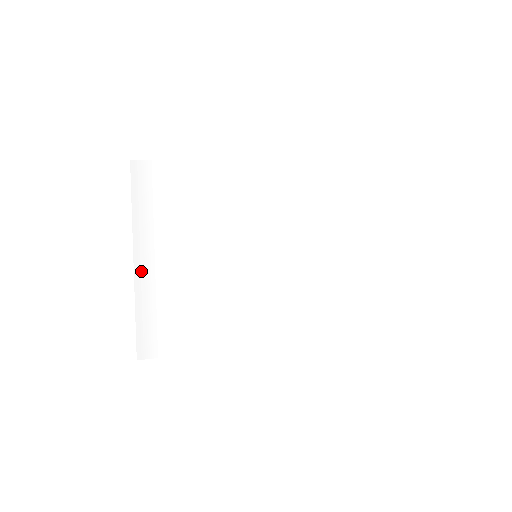
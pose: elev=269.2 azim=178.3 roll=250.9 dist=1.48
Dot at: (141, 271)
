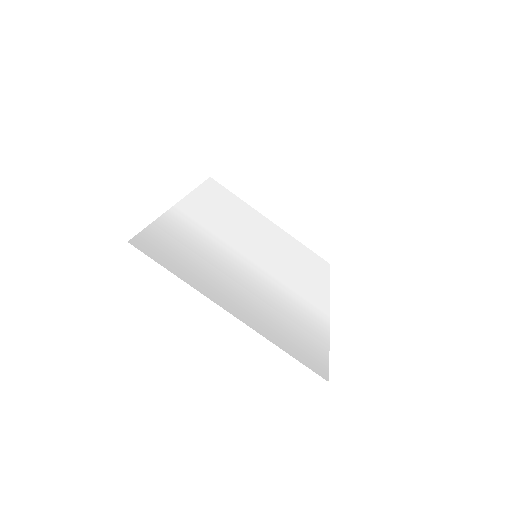
Dot at: (243, 318)
